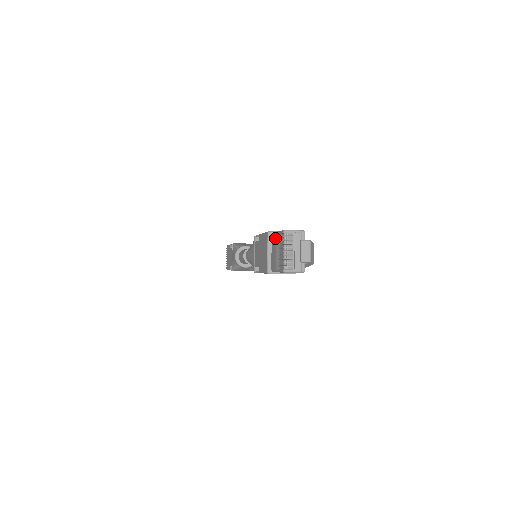
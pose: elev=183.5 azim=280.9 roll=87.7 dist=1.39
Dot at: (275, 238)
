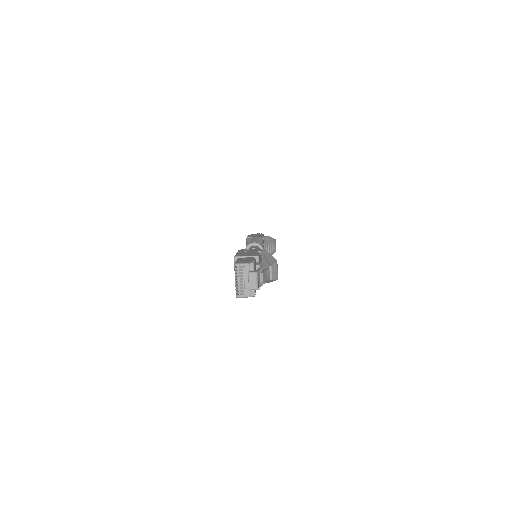
Dot at: occluded
